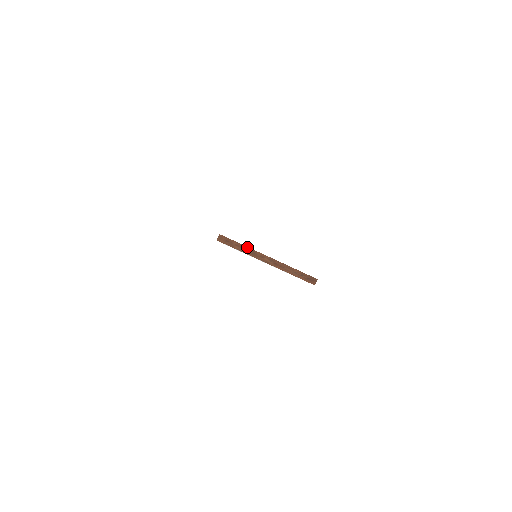
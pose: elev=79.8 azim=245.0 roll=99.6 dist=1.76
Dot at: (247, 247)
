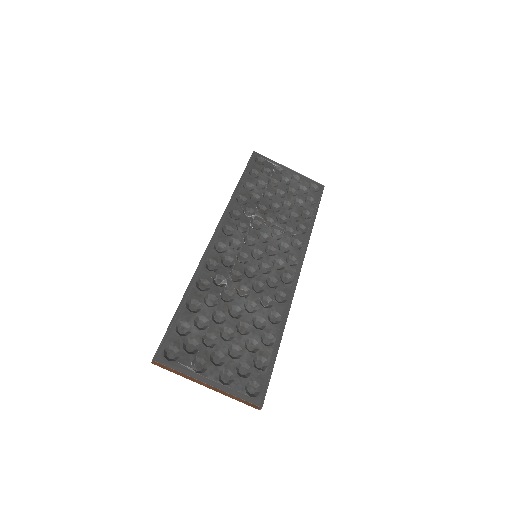
Dot at: (183, 374)
